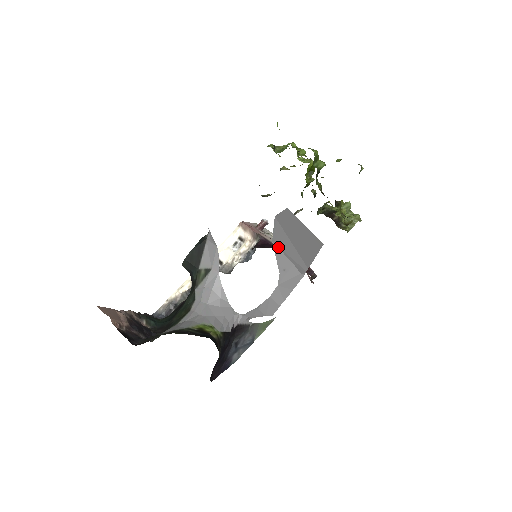
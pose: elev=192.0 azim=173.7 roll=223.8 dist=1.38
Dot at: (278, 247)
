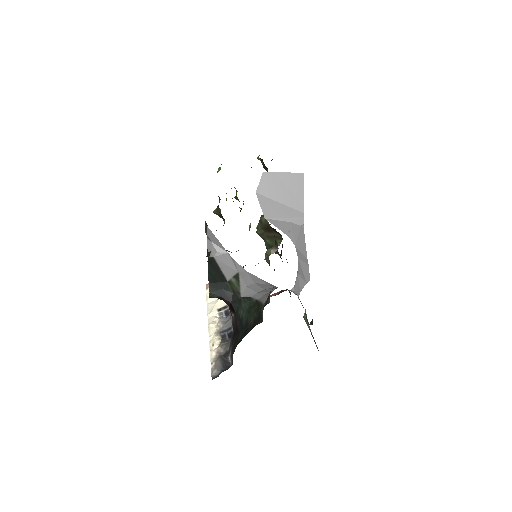
Dot at: (272, 219)
